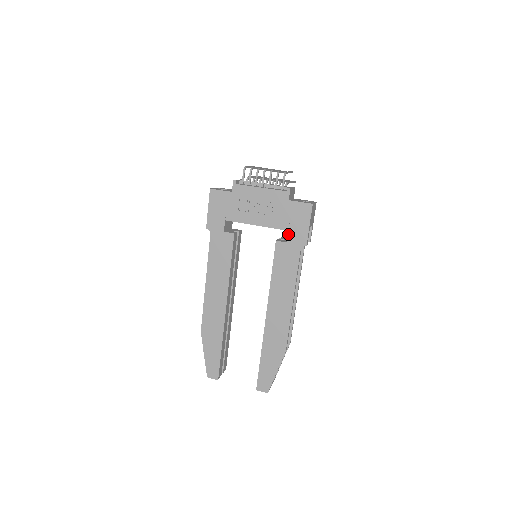
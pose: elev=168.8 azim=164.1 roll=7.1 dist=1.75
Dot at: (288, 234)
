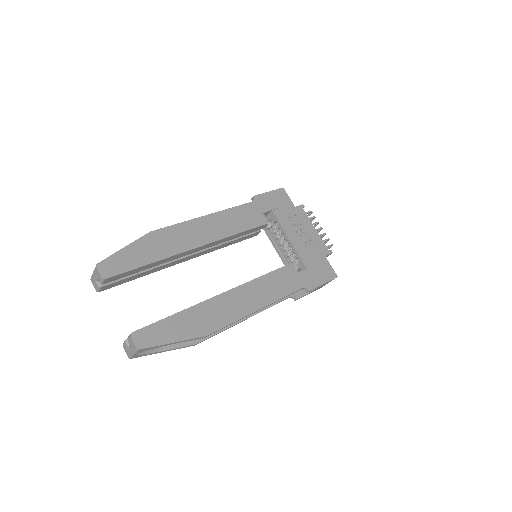
Dot at: (305, 270)
